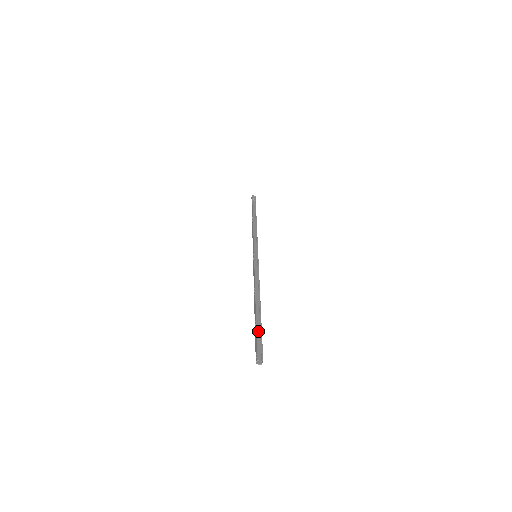
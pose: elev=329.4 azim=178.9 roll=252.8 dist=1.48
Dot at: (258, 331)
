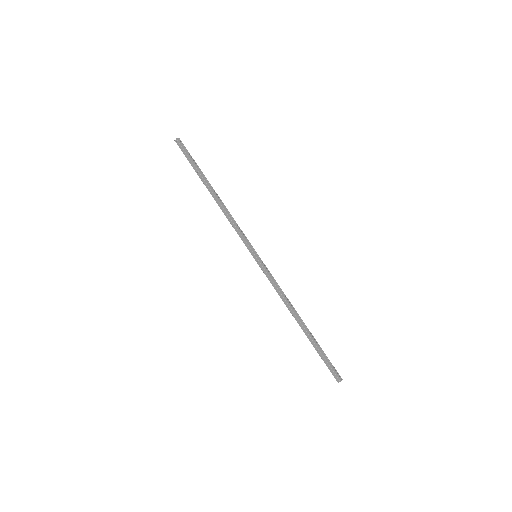
Dot at: (323, 354)
